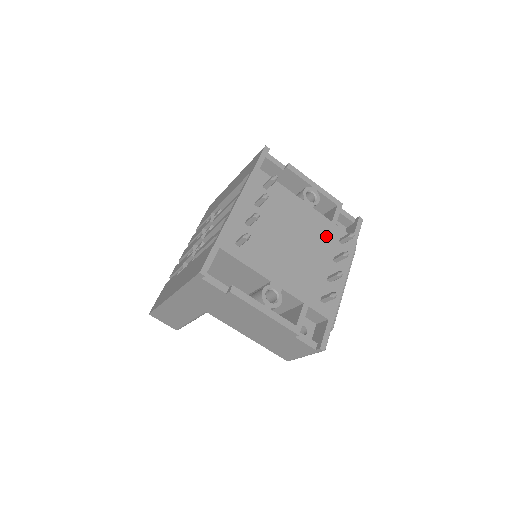
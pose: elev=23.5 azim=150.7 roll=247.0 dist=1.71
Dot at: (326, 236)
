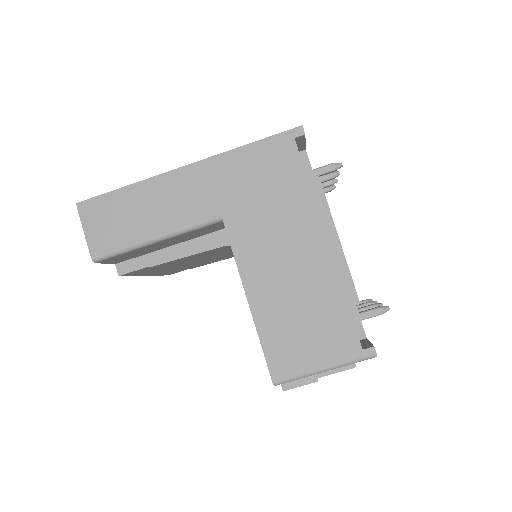
Dot at: occluded
